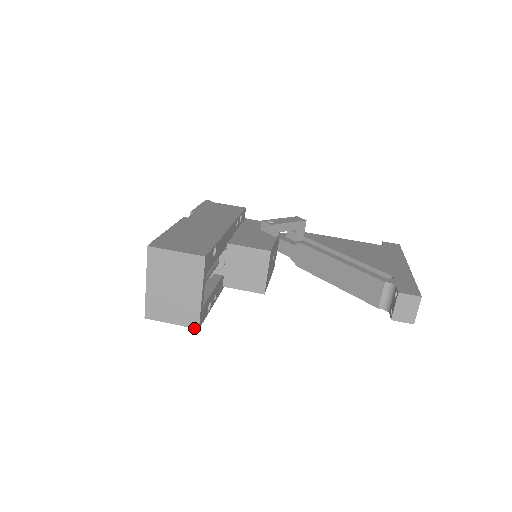
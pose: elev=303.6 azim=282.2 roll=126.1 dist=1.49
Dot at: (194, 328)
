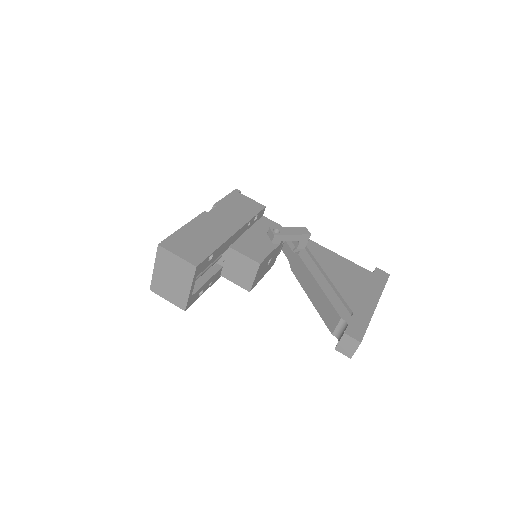
Dot at: (182, 309)
